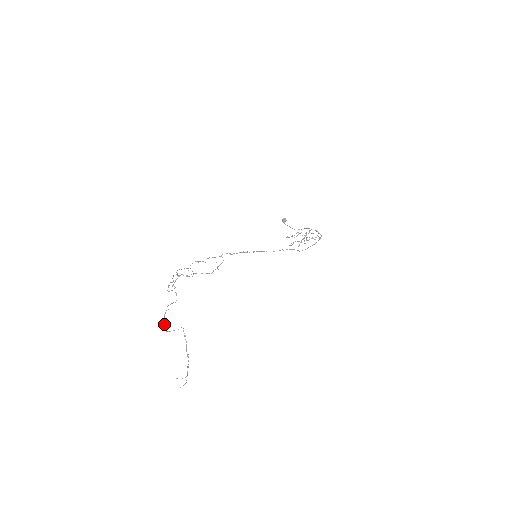
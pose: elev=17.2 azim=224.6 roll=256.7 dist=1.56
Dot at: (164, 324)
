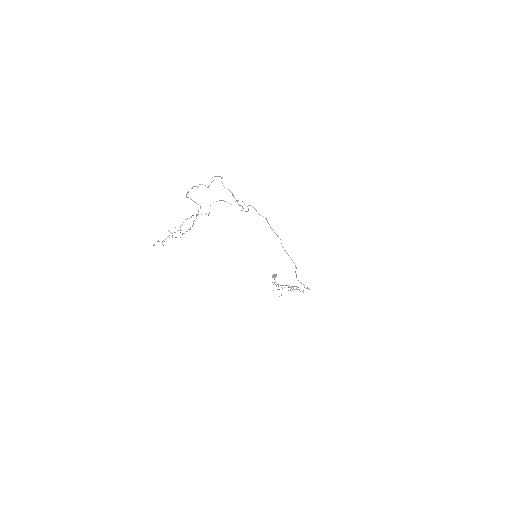
Dot at: (188, 192)
